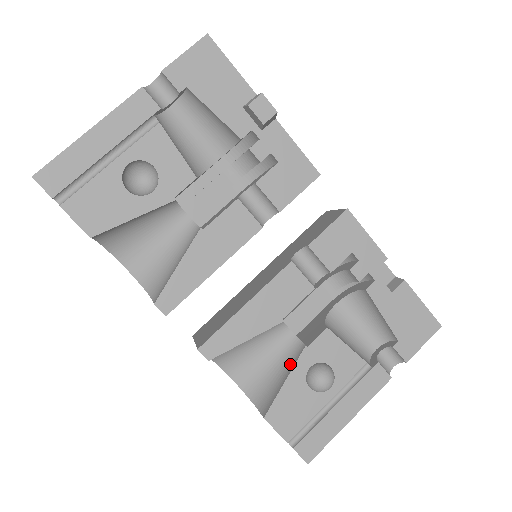
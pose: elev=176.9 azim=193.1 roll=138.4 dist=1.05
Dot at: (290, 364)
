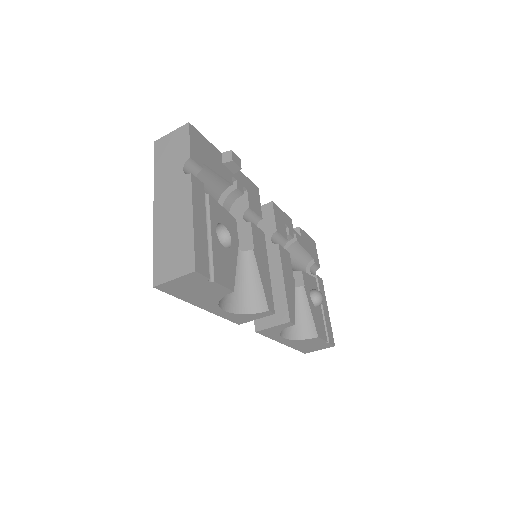
Dot at: (304, 302)
